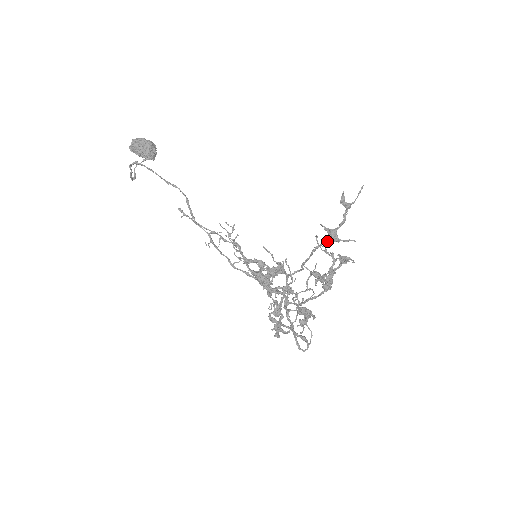
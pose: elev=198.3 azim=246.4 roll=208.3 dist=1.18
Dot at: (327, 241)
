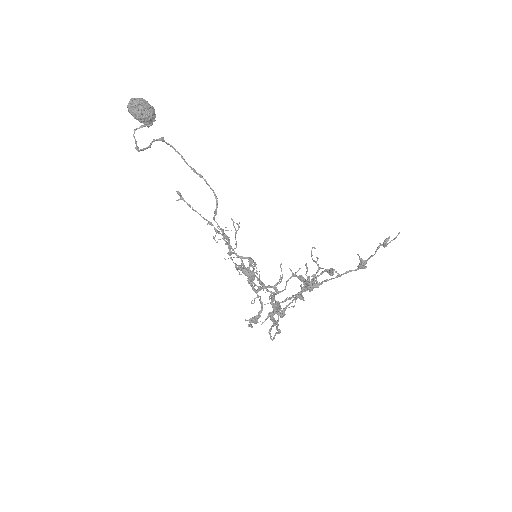
Dot at: (359, 268)
